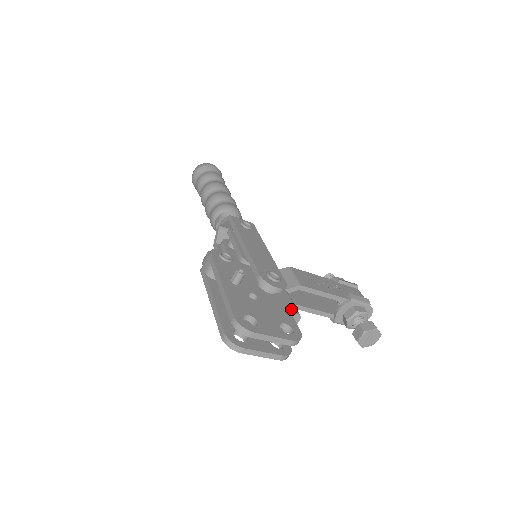
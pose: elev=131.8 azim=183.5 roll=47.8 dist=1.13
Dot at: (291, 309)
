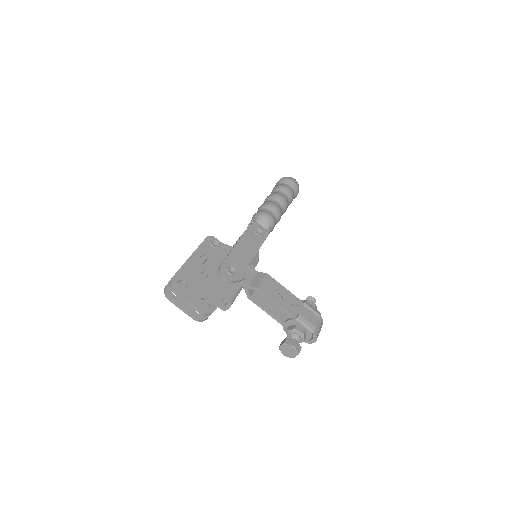
Dot at: (228, 296)
